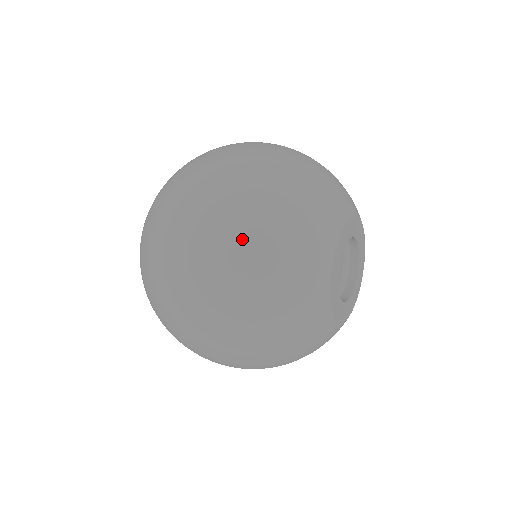
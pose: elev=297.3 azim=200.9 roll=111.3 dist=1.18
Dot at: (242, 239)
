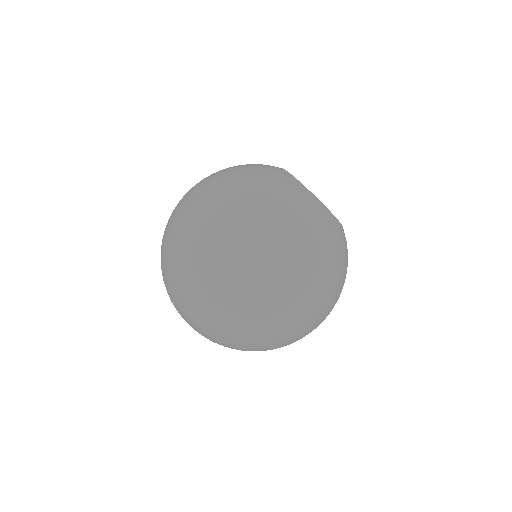
Dot at: (226, 183)
